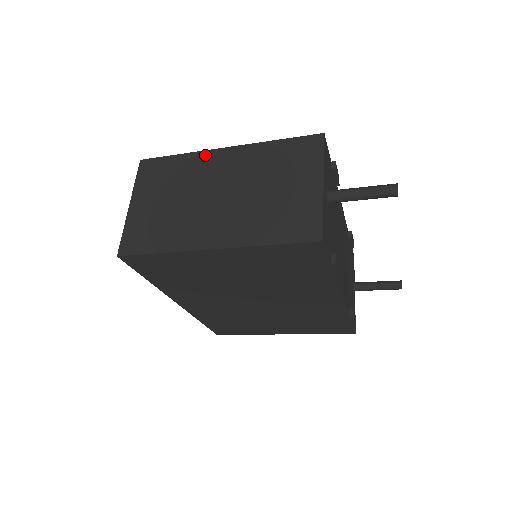
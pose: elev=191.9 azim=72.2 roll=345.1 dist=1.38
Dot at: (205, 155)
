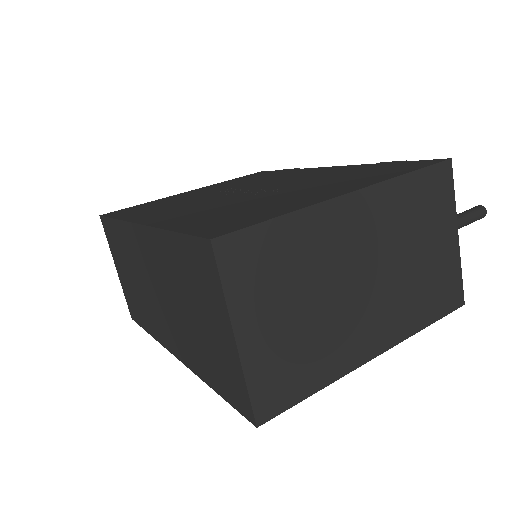
Dot at: (326, 212)
